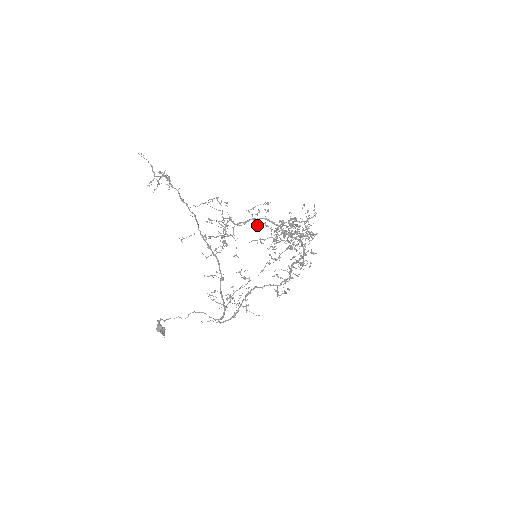
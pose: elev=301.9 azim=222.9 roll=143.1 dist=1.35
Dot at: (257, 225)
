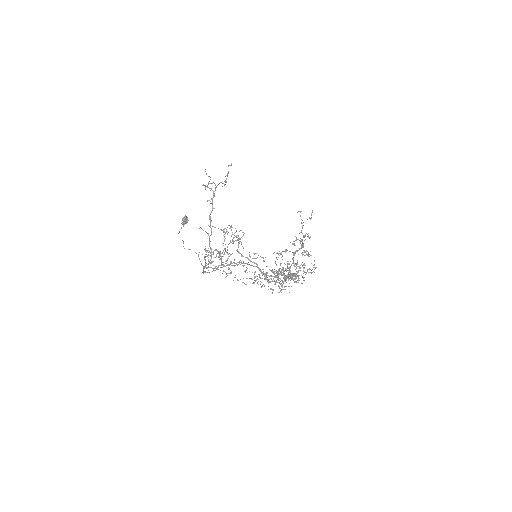
Dot at: occluded
